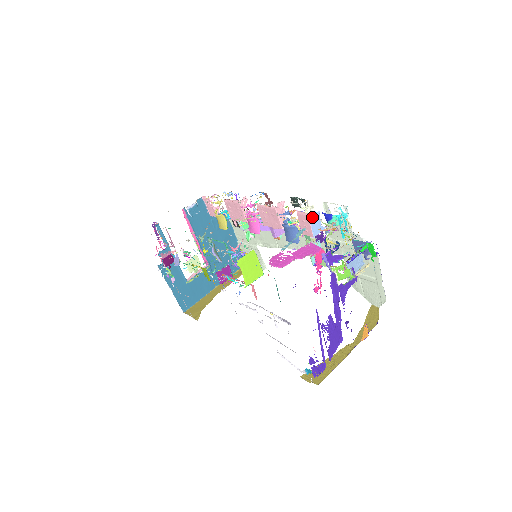
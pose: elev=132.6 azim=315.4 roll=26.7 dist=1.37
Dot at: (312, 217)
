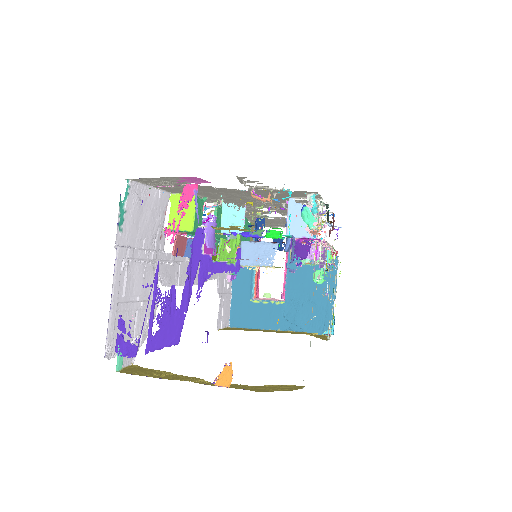
Dot at: (295, 208)
